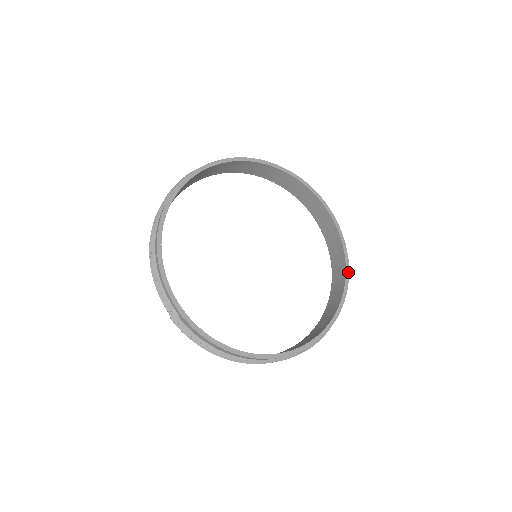
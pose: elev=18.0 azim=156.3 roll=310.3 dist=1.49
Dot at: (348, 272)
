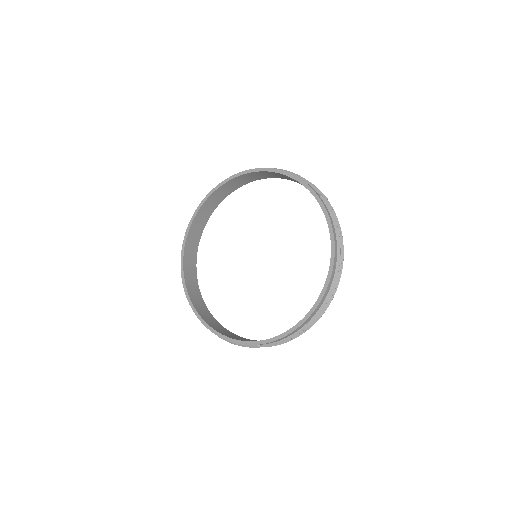
Dot at: (302, 182)
